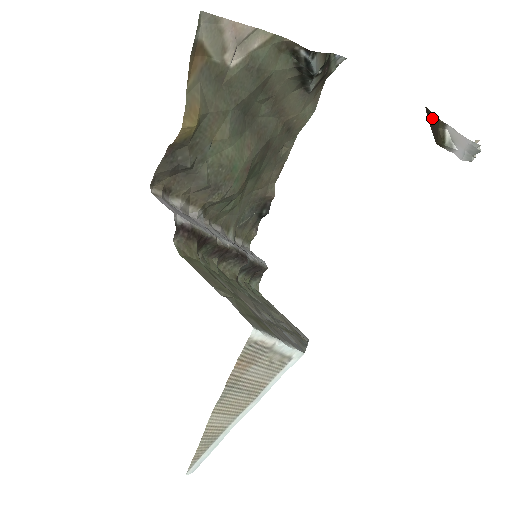
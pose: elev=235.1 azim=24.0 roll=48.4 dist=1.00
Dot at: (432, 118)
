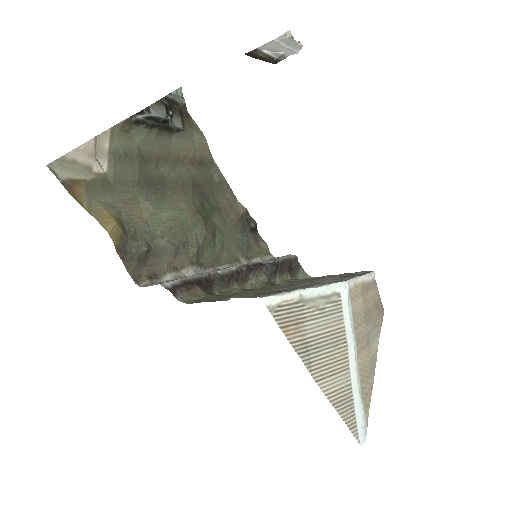
Dot at: (251, 55)
